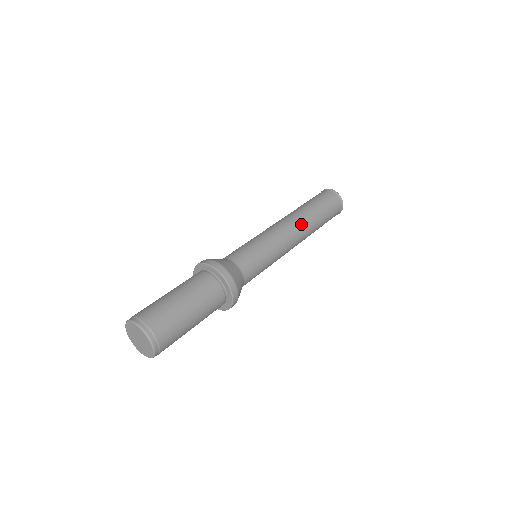
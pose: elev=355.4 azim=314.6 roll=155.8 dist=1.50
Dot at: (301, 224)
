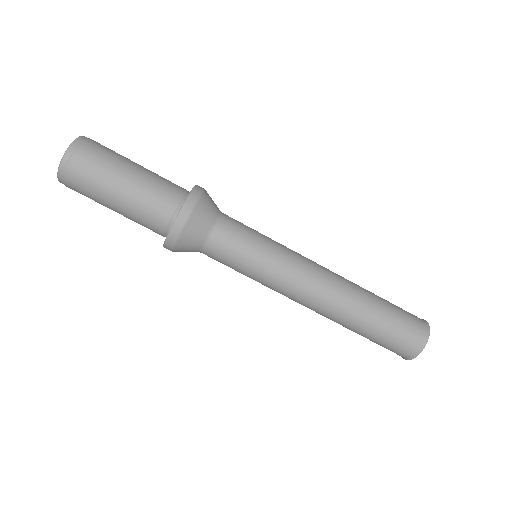
Dot at: (332, 300)
